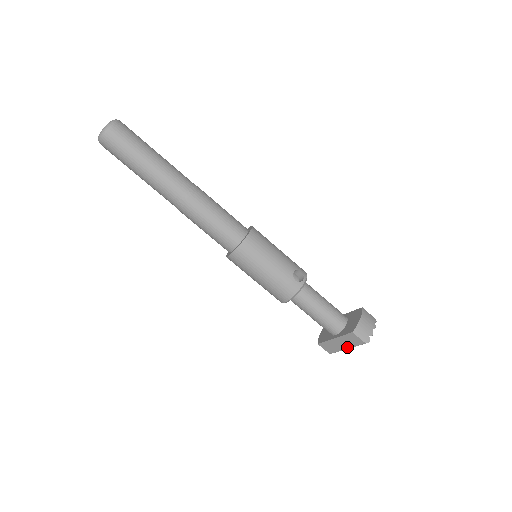
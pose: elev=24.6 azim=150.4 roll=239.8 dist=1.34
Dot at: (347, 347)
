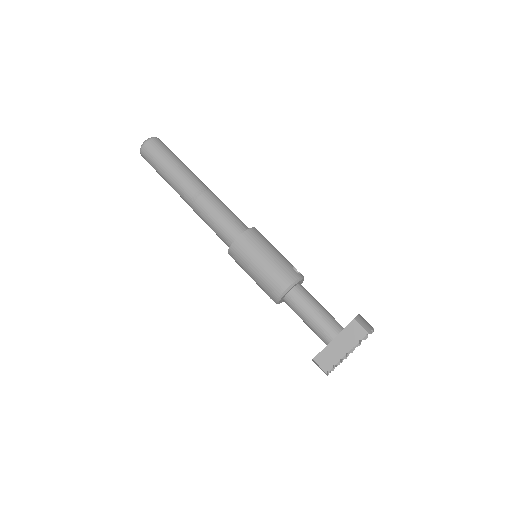
Dot at: (347, 350)
